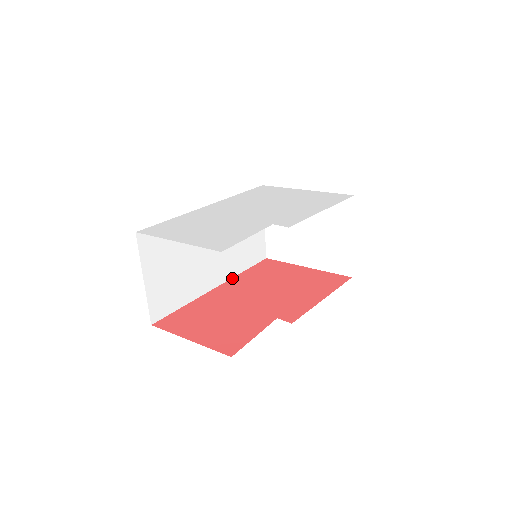
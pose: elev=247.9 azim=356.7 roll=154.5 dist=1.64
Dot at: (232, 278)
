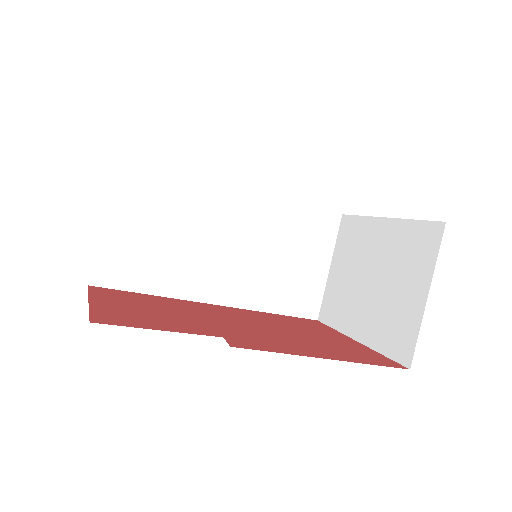
Dot at: (245, 309)
